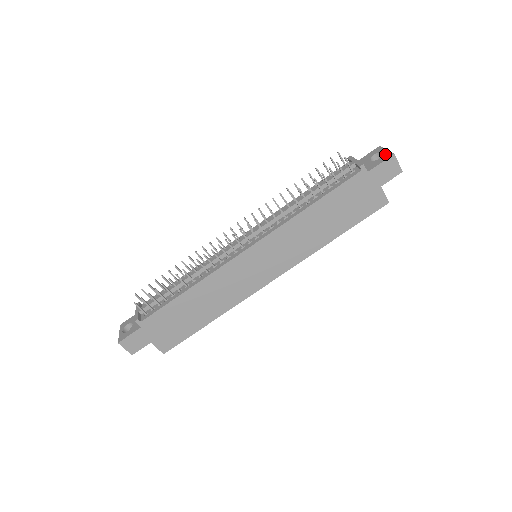
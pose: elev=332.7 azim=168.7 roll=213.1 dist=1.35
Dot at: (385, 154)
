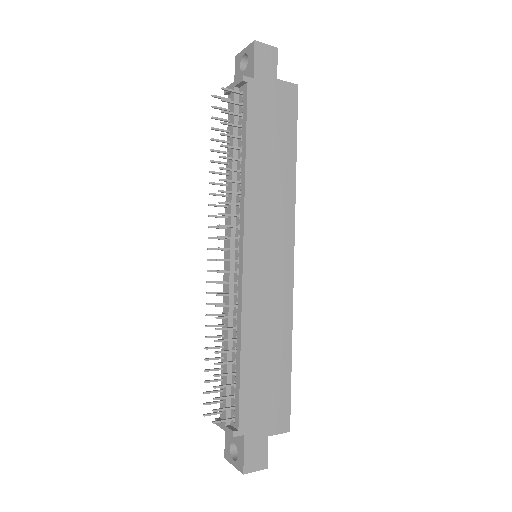
Dot at: (248, 51)
